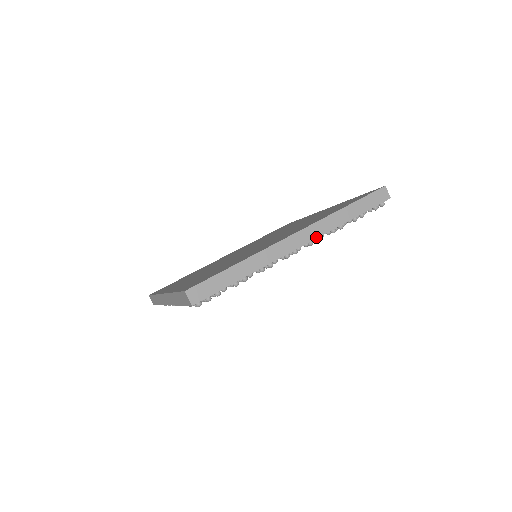
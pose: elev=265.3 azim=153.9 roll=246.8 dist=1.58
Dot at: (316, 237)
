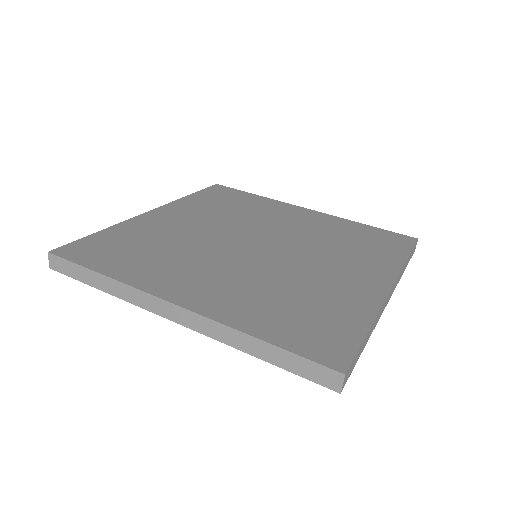
Dot at: occluded
